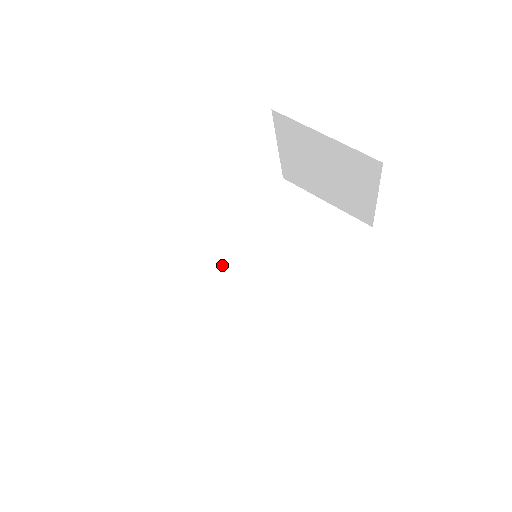
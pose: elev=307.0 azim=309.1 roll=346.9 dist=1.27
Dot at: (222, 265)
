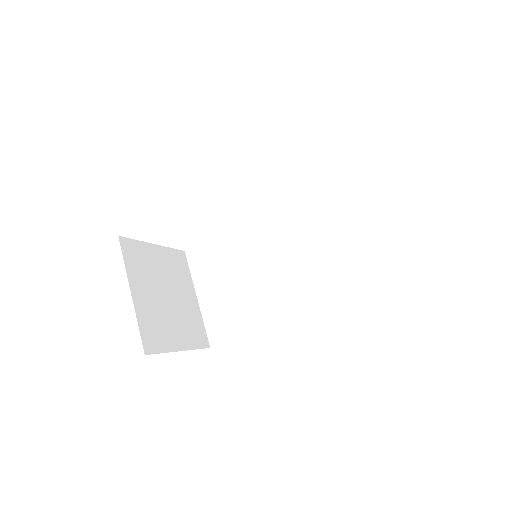
Dot at: (253, 229)
